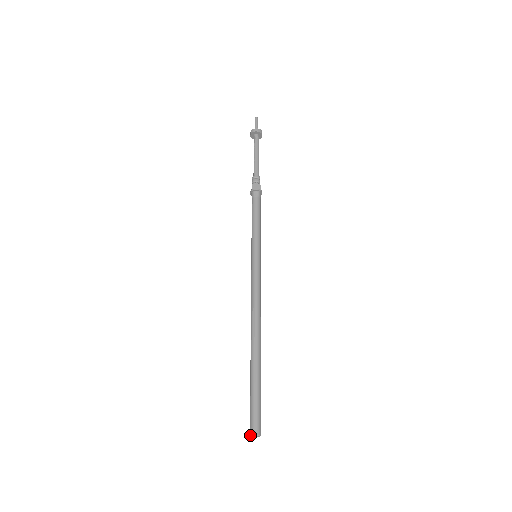
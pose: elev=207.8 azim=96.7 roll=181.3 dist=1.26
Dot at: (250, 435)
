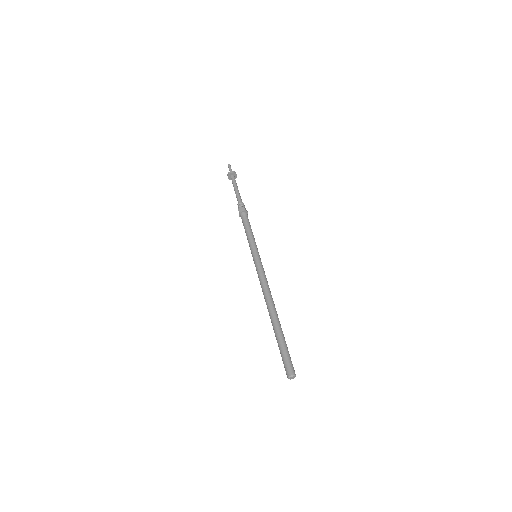
Dot at: occluded
